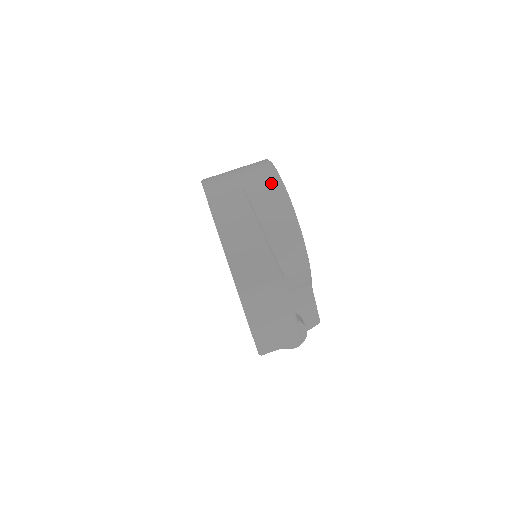
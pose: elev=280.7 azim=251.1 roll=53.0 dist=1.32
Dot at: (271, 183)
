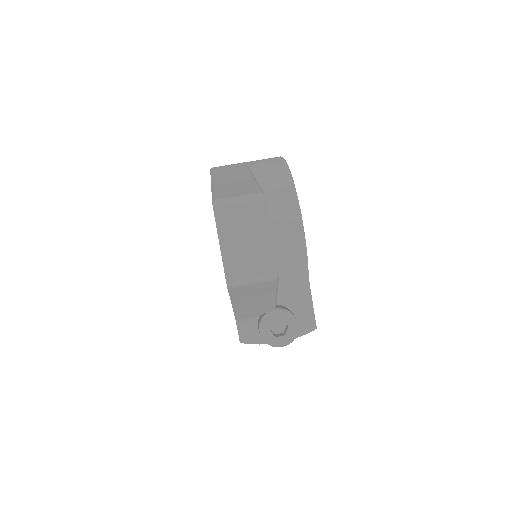
Dot at: (275, 163)
